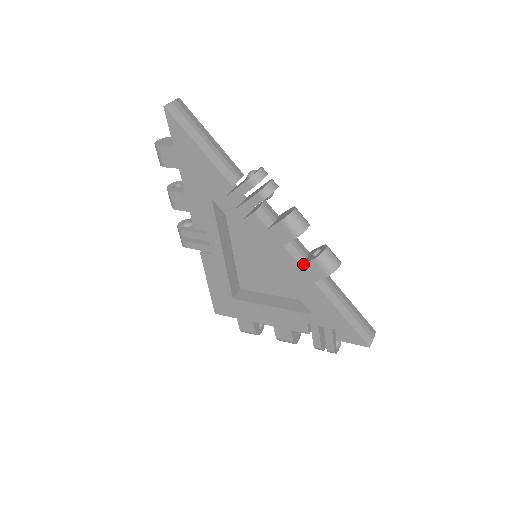
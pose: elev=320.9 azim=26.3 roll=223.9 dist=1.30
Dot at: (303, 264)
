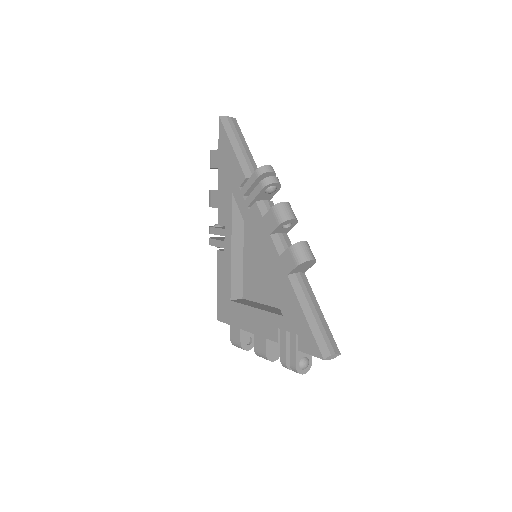
Dot at: (281, 254)
